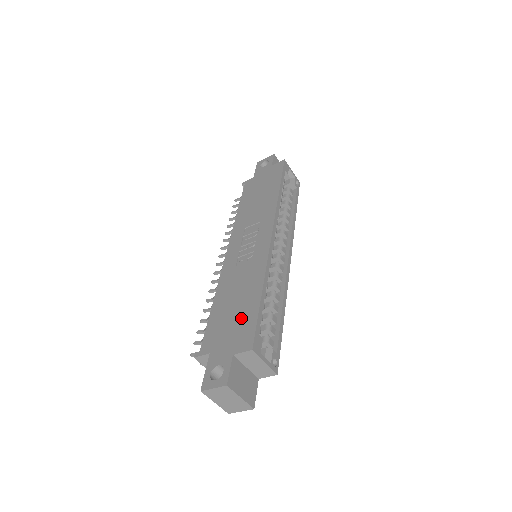
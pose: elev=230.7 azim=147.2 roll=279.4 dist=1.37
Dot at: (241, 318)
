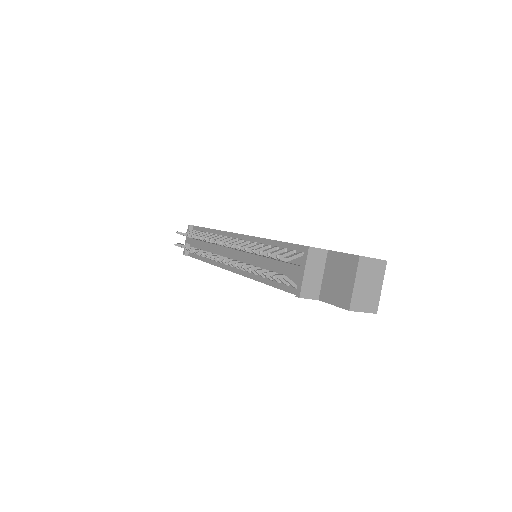
Dot at: occluded
